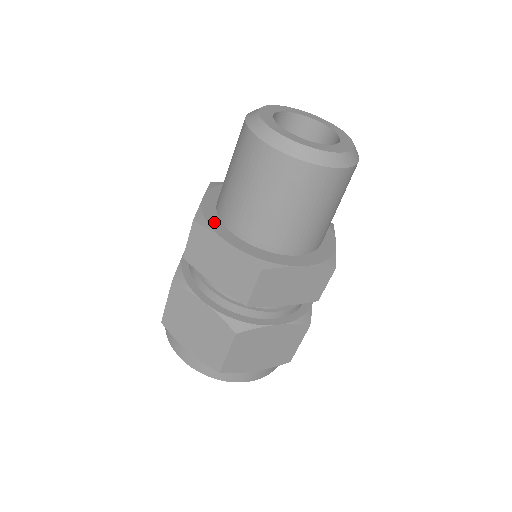
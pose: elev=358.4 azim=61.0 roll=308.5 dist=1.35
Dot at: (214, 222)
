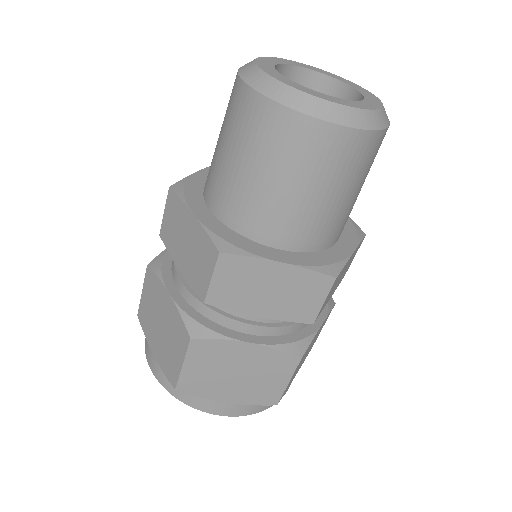
Dot at: (193, 193)
